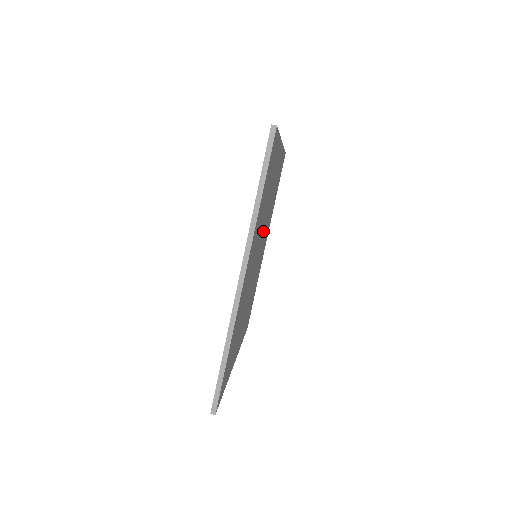
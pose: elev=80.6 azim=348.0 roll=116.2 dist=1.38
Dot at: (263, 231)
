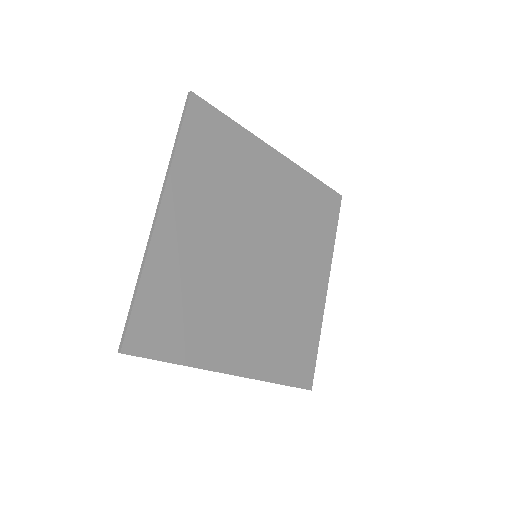
Dot at: (264, 232)
